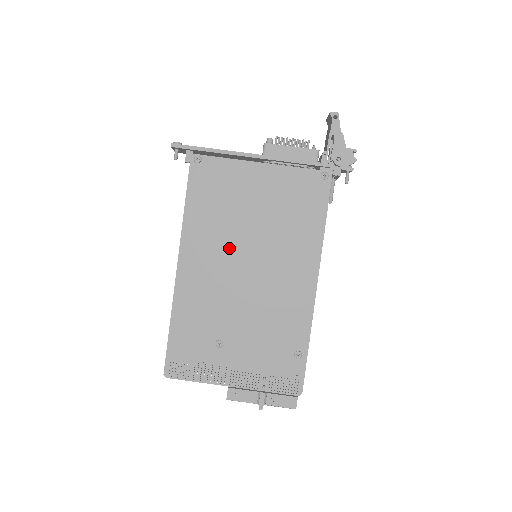
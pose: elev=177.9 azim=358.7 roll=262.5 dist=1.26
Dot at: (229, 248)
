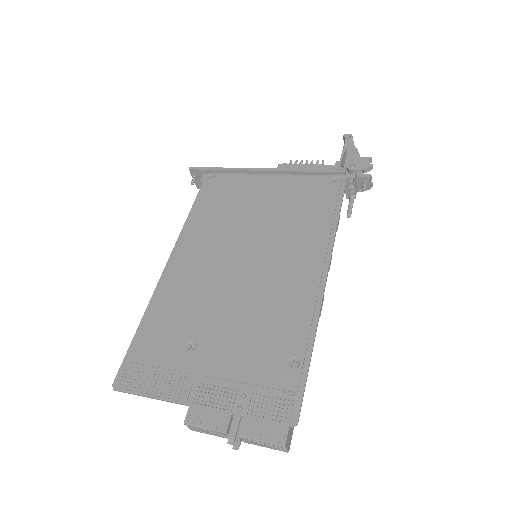
Dot at: (226, 244)
